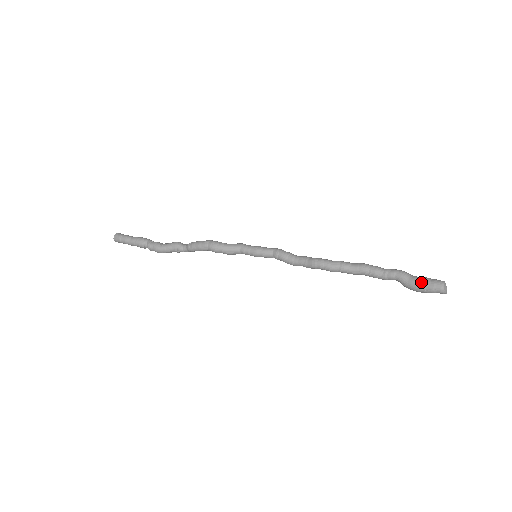
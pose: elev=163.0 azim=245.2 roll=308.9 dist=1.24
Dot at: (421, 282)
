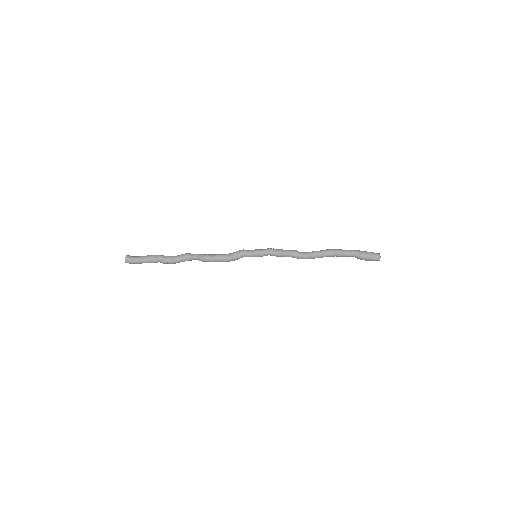
Dot at: (367, 259)
